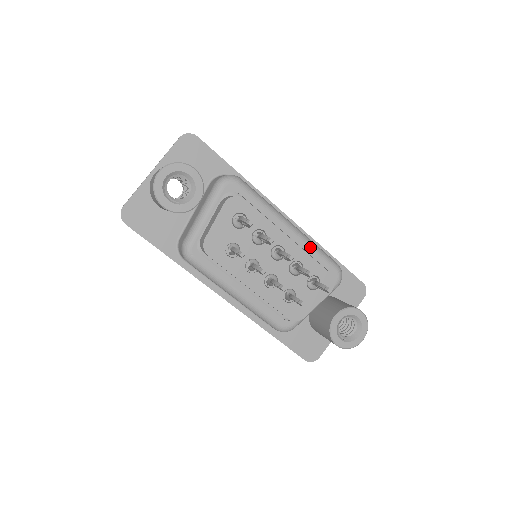
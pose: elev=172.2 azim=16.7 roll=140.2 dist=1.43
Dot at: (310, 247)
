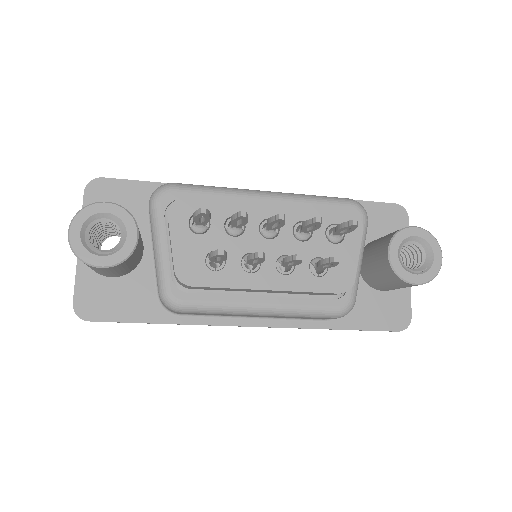
Dot at: (303, 201)
